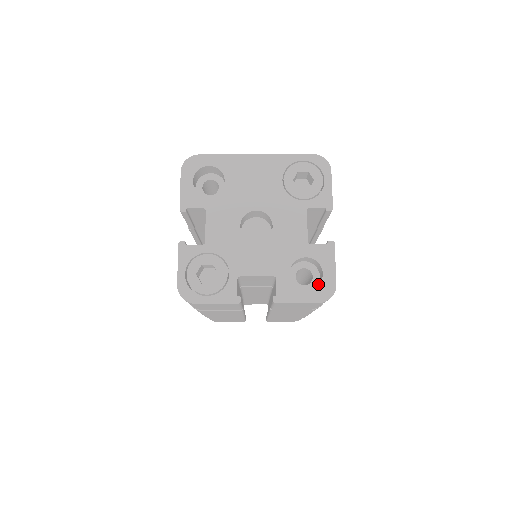
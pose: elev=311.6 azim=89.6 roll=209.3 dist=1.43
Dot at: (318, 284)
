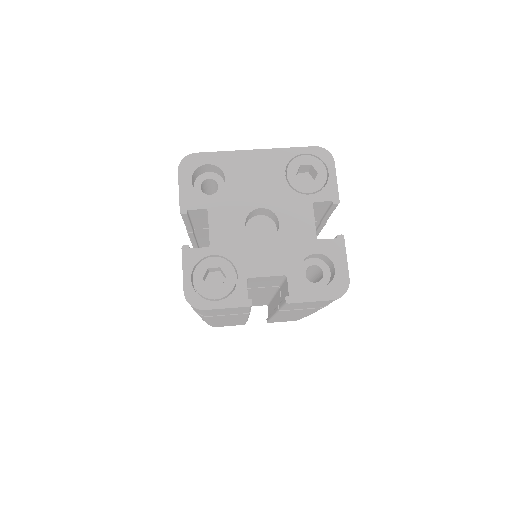
Dot at: (330, 280)
